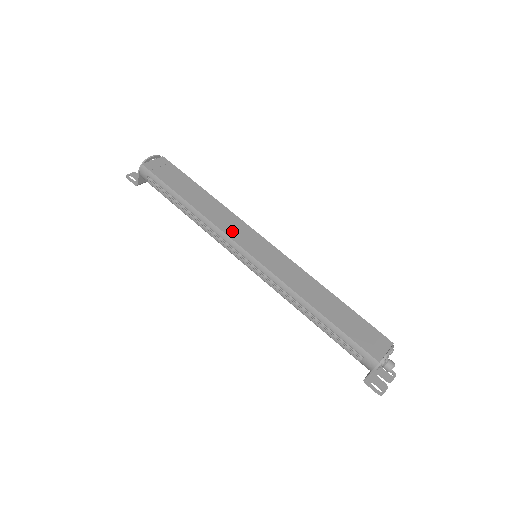
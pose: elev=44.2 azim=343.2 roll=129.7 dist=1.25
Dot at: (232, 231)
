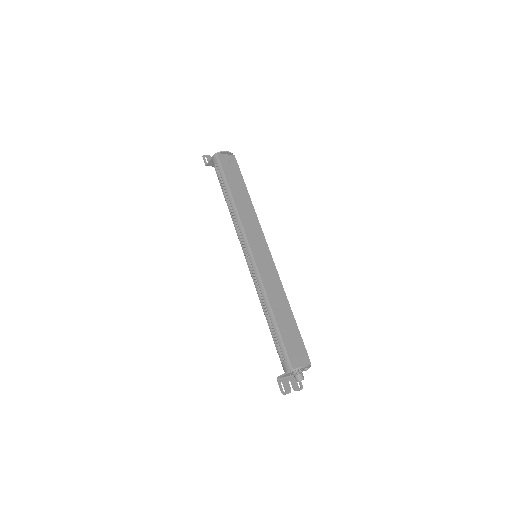
Dot at: (249, 230)
